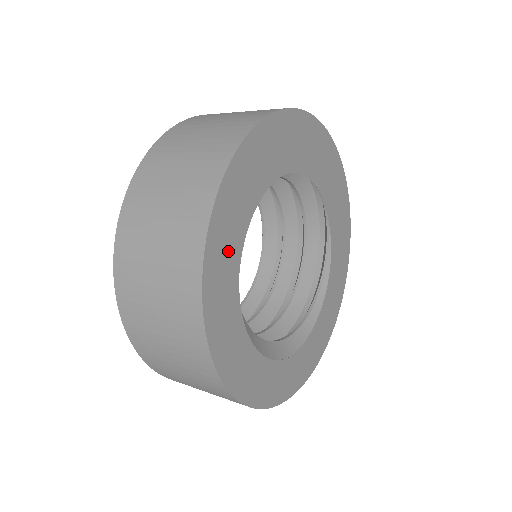
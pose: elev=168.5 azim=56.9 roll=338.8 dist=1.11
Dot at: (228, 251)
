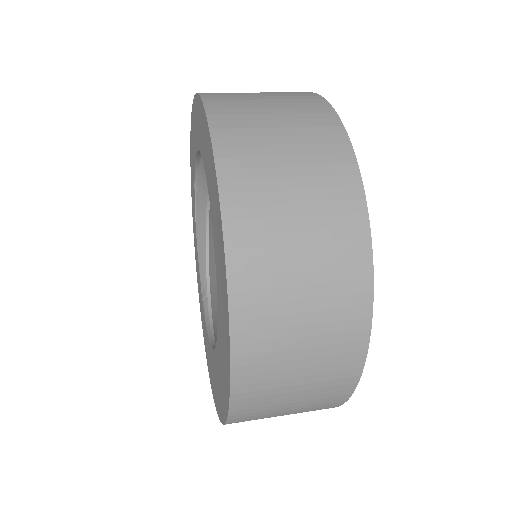
Dot at: occluded
